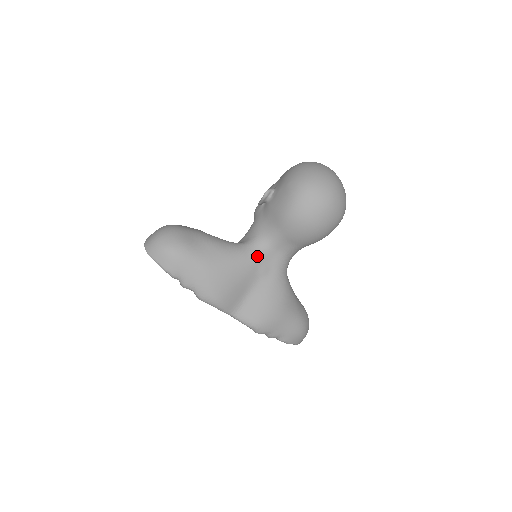
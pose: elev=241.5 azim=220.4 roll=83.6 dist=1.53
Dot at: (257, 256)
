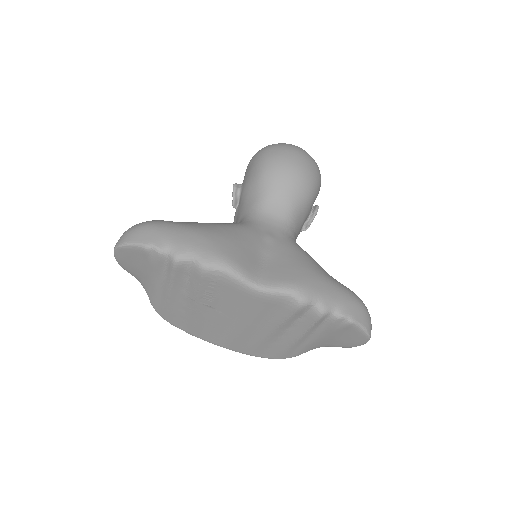
Dot at: (253, 224)
